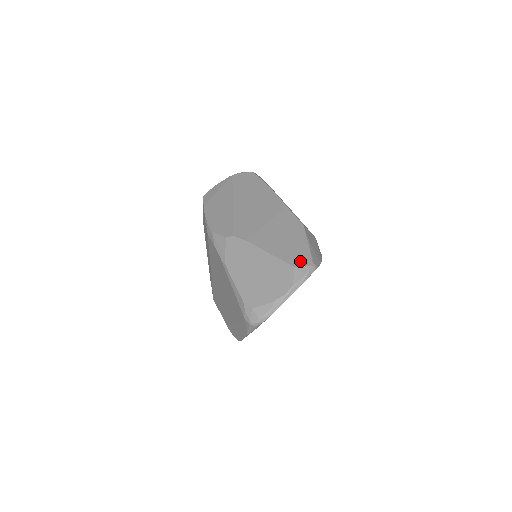
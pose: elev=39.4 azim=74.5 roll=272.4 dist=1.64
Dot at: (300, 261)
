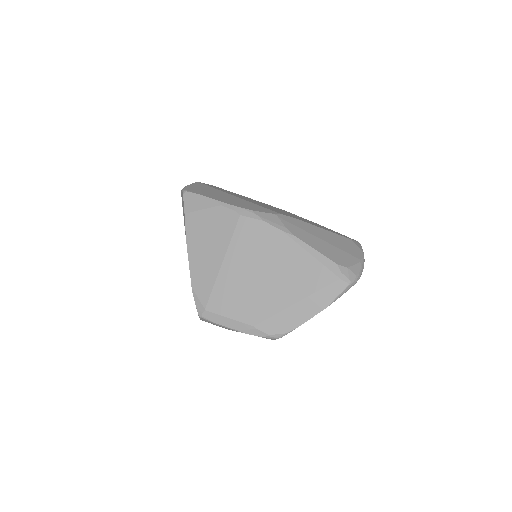
Dot at: occluded
